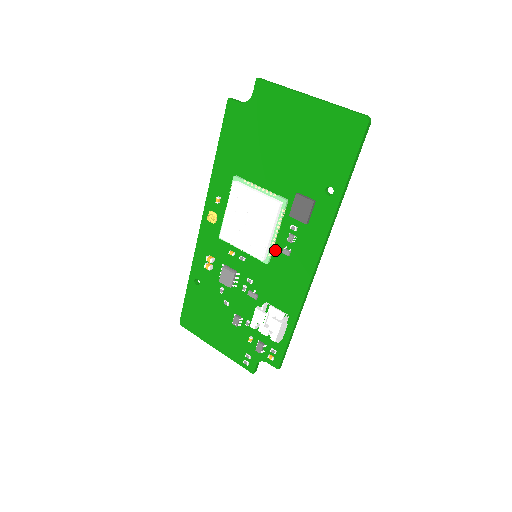
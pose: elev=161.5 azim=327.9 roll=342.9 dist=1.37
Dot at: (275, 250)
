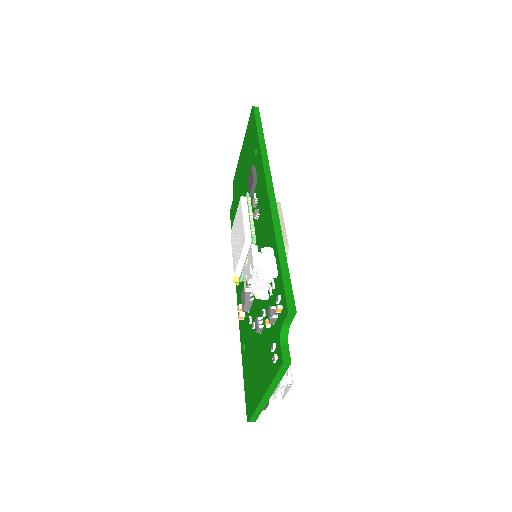
Dot at: (256, 228)
